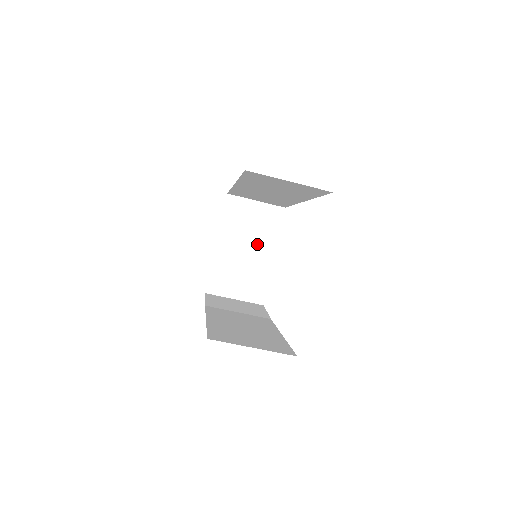
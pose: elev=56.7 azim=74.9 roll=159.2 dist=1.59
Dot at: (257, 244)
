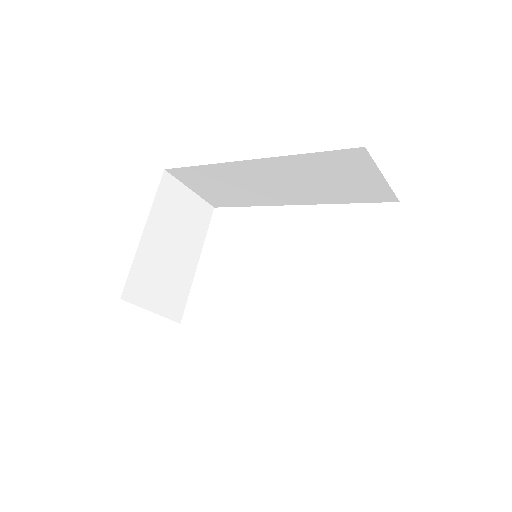
Dot at: (184, 244)
